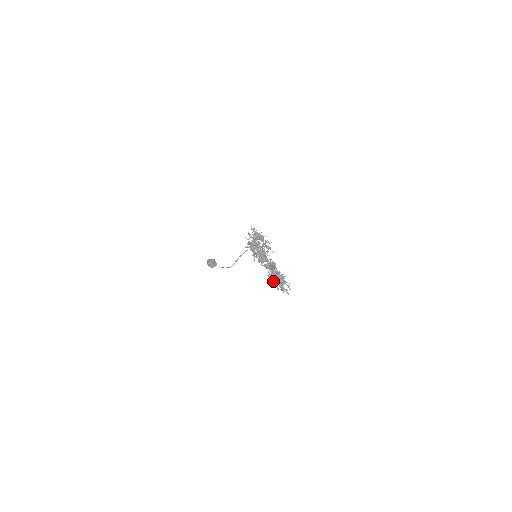
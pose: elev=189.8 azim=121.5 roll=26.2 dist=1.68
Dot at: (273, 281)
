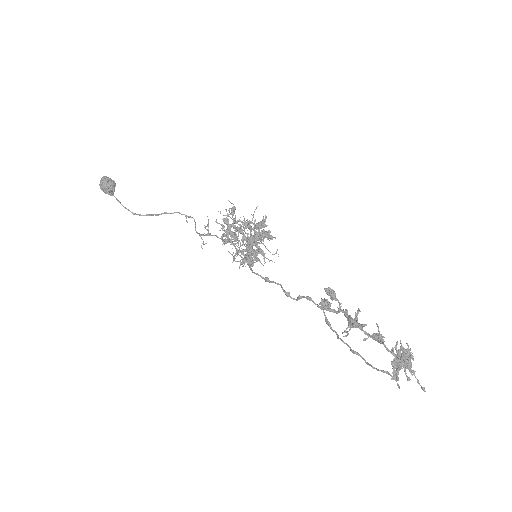
Dot at: (403, 361)
